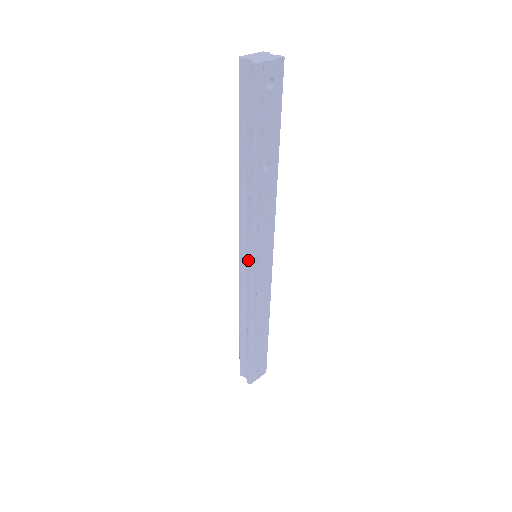
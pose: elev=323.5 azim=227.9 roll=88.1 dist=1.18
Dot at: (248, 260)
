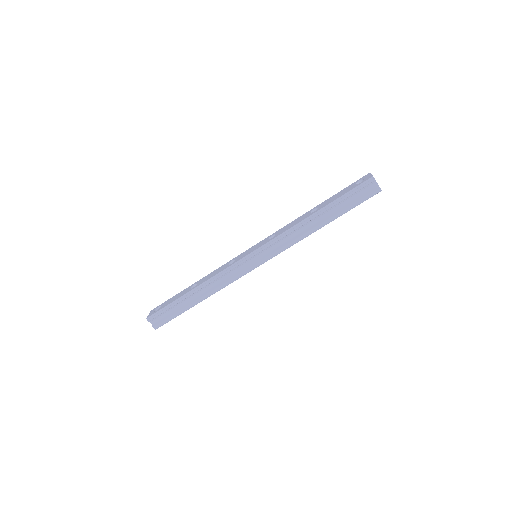
Dot at: (257, 259)
